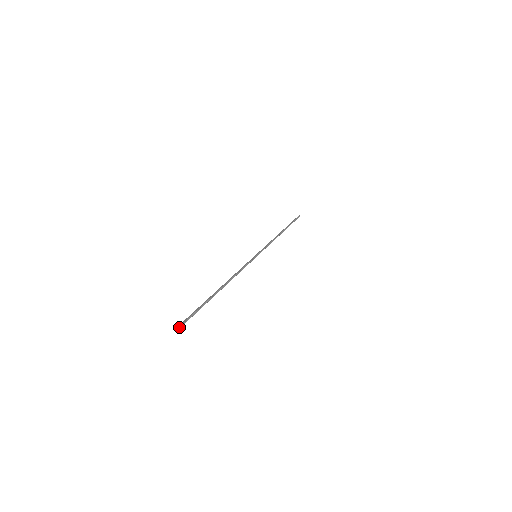
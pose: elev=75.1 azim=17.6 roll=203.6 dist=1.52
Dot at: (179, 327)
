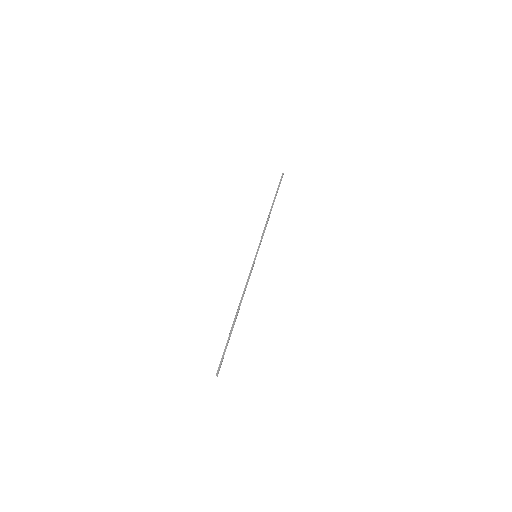
Dot at: (217, 376)
